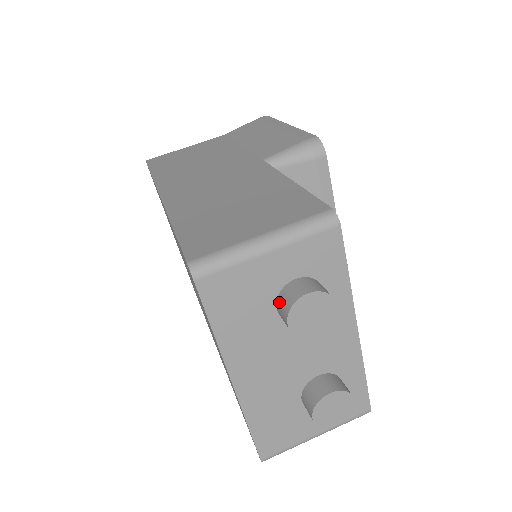
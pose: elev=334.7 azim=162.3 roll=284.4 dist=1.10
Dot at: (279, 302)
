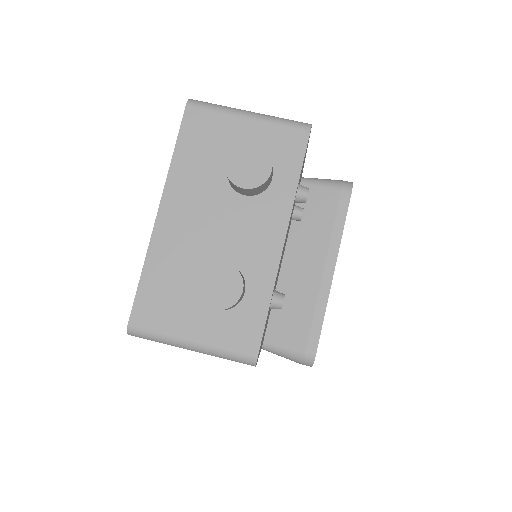
Dot at: occluded
